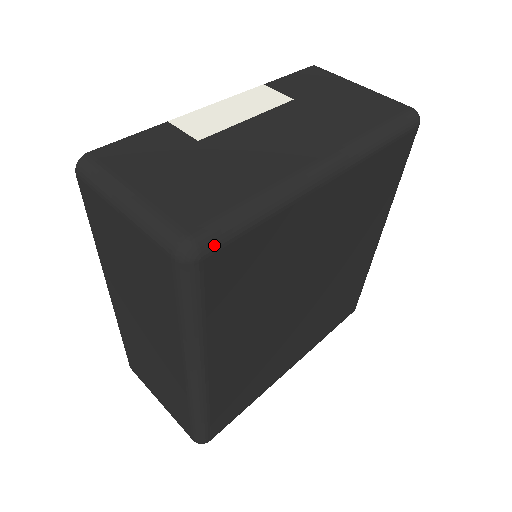
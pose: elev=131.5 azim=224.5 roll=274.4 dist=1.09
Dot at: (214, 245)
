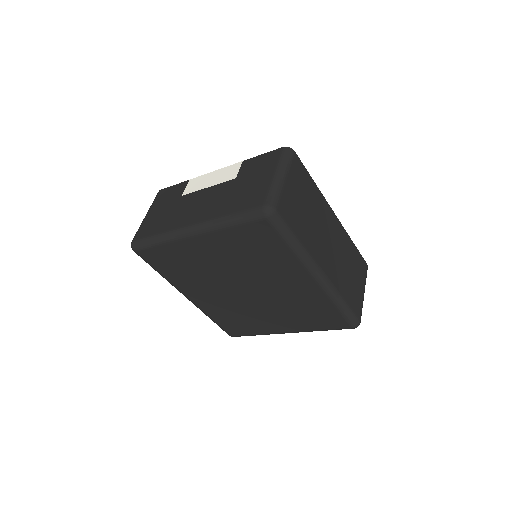
Dot at: (138, 248)
